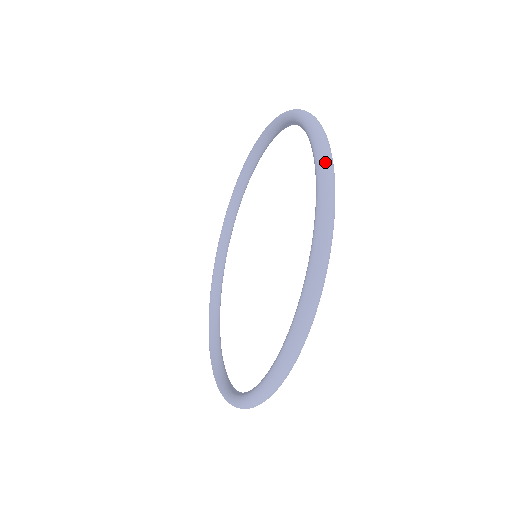
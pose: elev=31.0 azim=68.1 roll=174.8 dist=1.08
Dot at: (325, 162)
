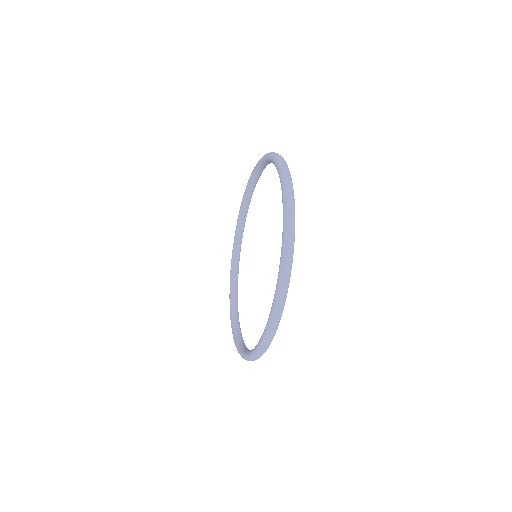
Dot at: (275, 154)
